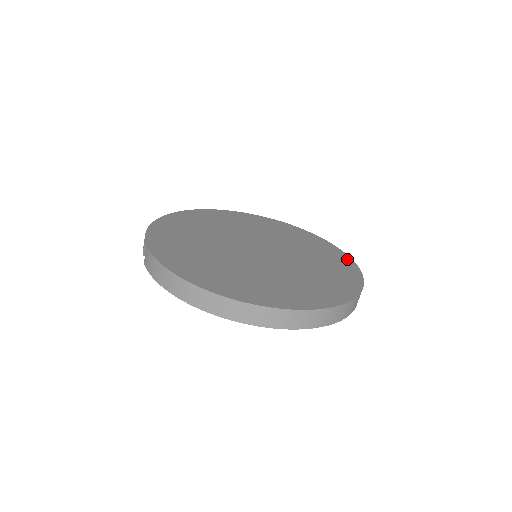
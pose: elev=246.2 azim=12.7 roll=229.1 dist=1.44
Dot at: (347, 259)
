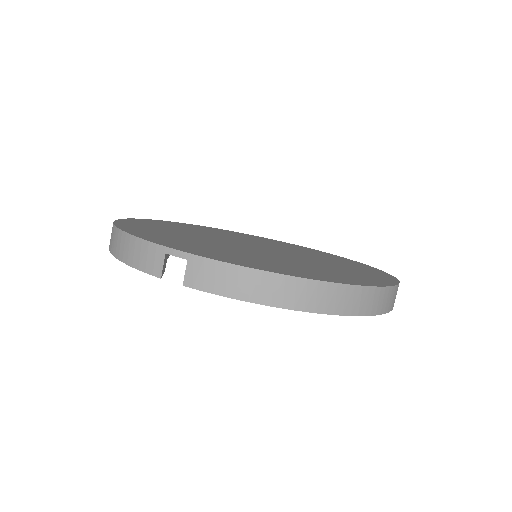
Dot at: (306, 247)
